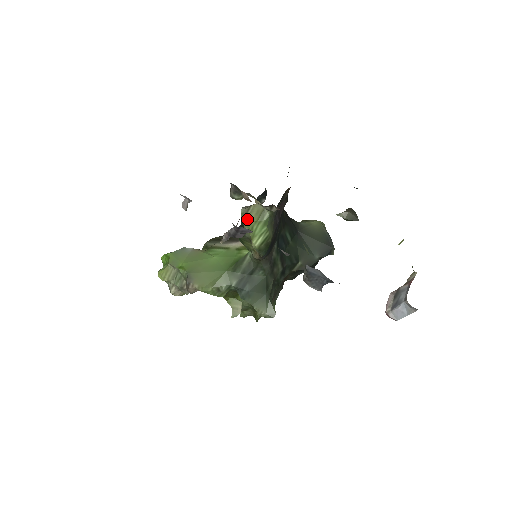
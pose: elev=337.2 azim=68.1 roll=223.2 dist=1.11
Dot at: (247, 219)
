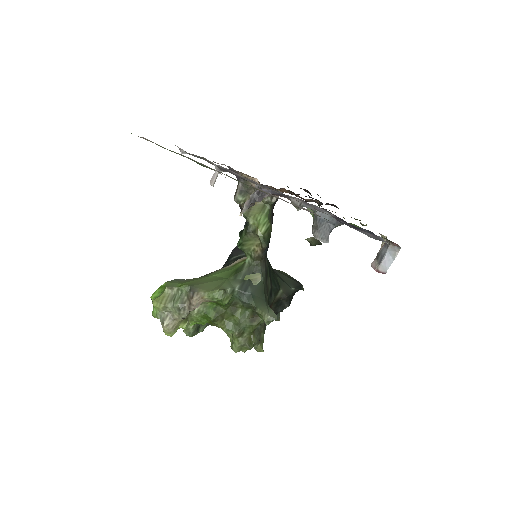
Dot at: (251, 214)
